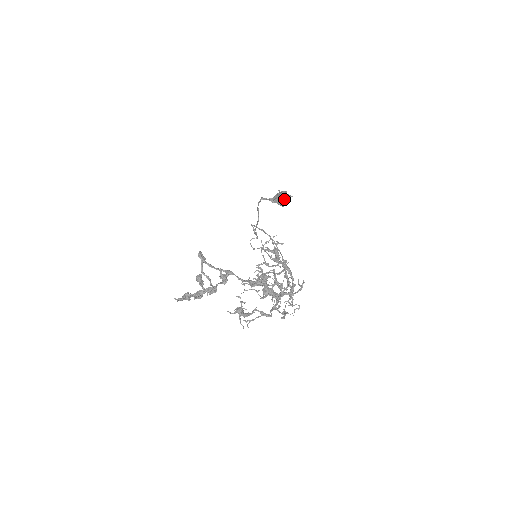
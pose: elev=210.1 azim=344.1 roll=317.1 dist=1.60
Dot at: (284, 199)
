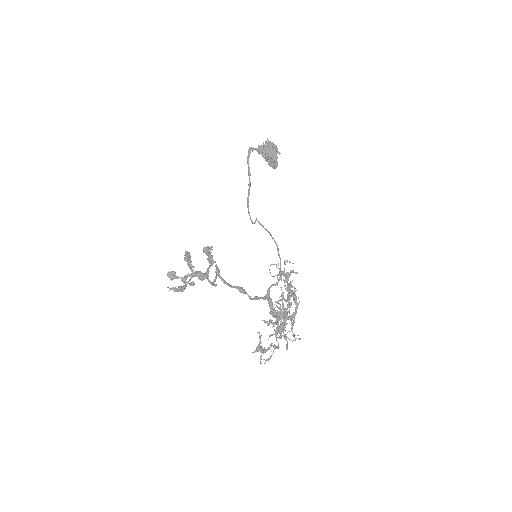
Dot at: (277, 165)
